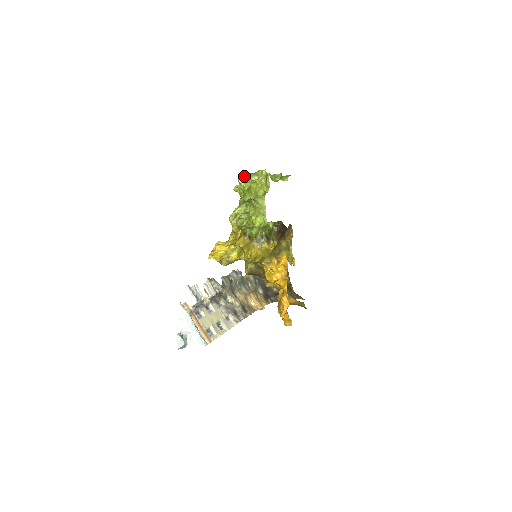
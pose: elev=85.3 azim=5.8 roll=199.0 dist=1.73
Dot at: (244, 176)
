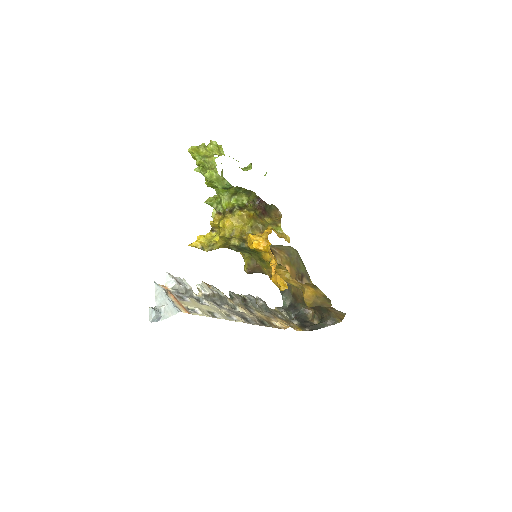
Dot at: occluded
